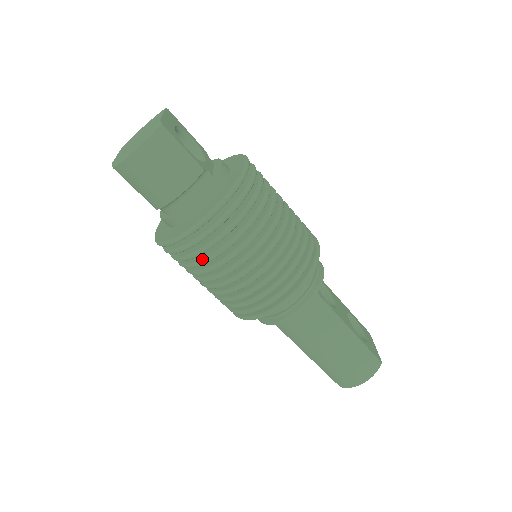
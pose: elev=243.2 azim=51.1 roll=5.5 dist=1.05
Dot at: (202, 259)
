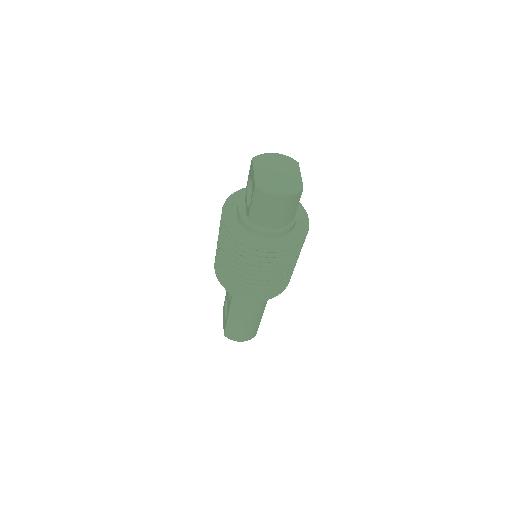
Dot at: (251, 261)
